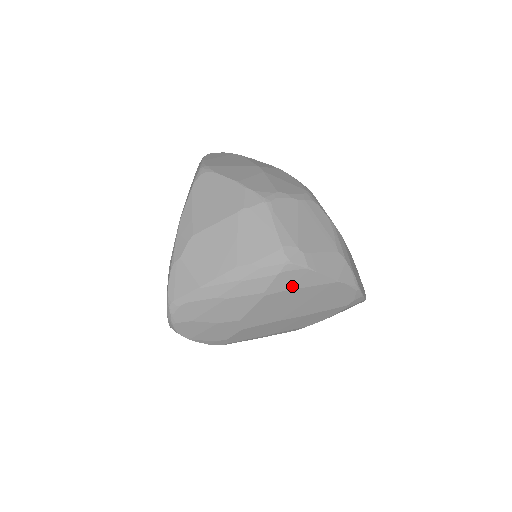
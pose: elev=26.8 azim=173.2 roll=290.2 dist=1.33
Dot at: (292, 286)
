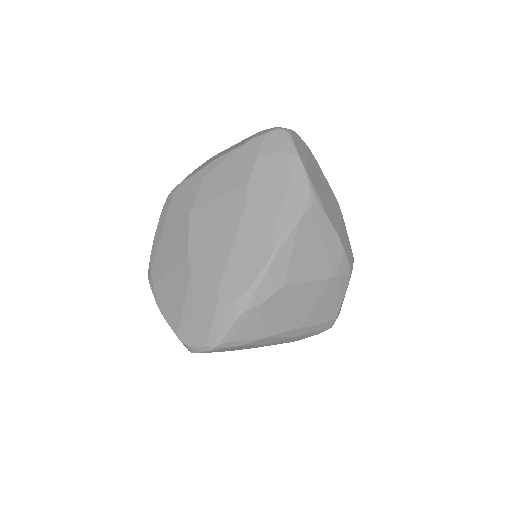
Dot at: occluded
